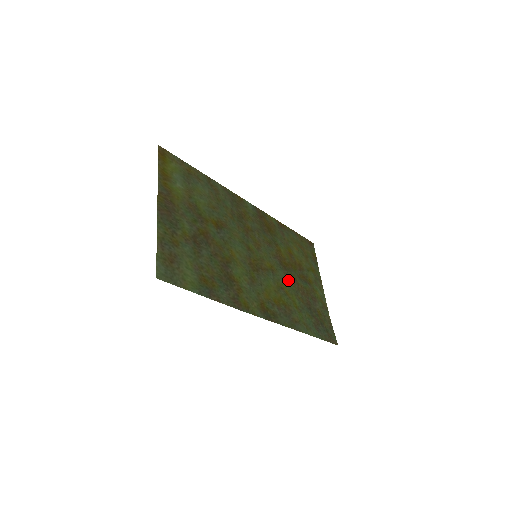
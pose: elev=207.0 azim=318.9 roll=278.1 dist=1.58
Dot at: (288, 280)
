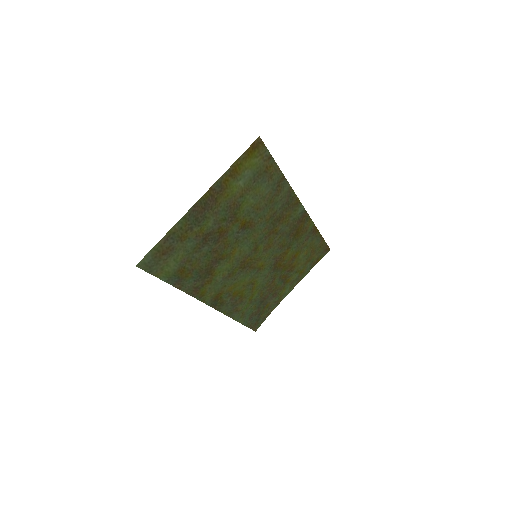
Dot at: (267, 278)
